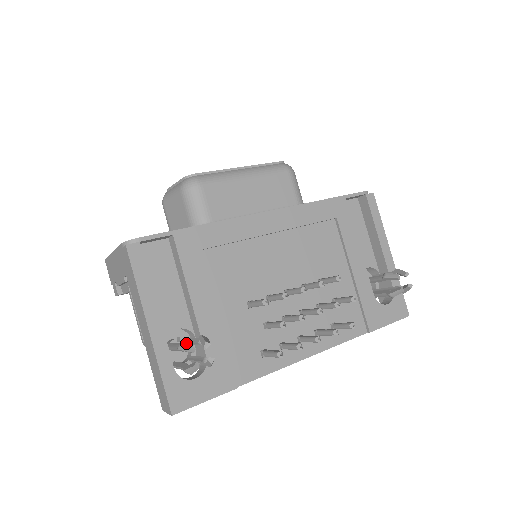
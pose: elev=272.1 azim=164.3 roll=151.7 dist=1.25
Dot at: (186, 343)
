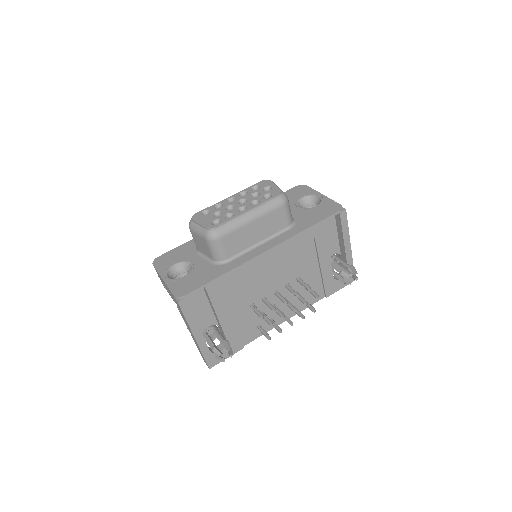
Dot at: (217, 350)
